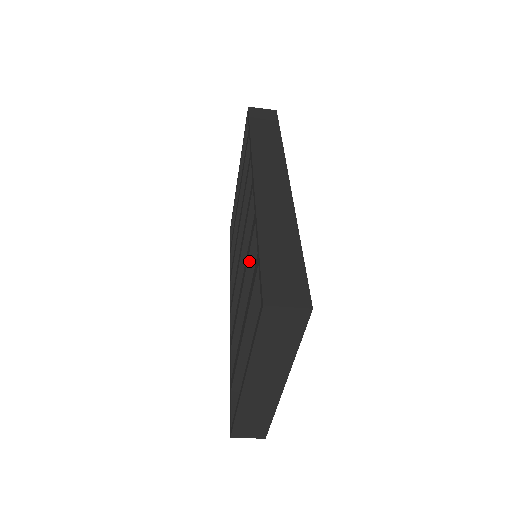
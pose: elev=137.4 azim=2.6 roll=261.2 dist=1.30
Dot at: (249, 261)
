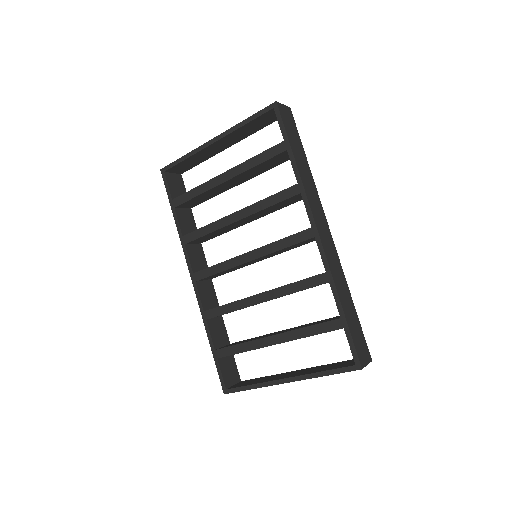
Dot at: occluded
